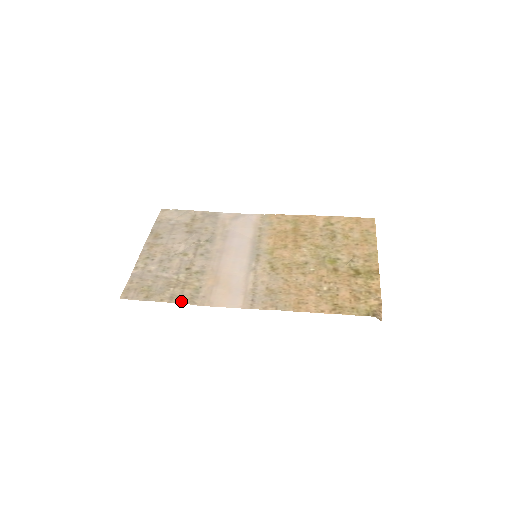
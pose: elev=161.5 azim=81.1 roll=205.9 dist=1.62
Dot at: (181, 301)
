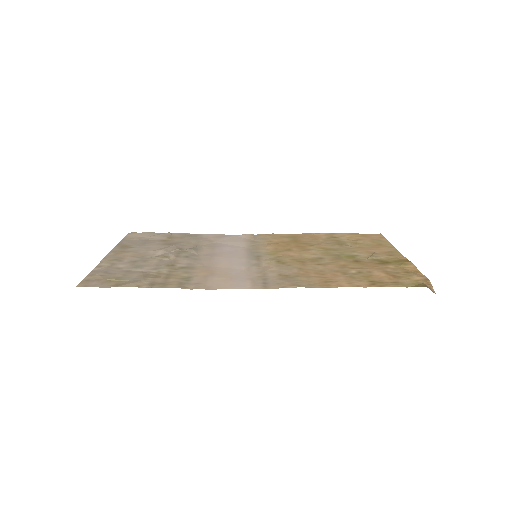
Dot at: (166, 286)
